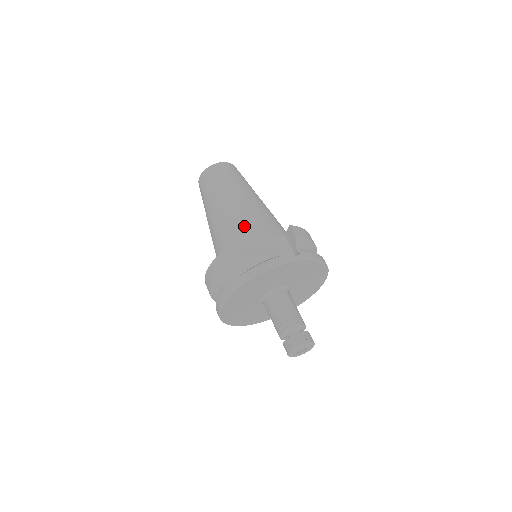
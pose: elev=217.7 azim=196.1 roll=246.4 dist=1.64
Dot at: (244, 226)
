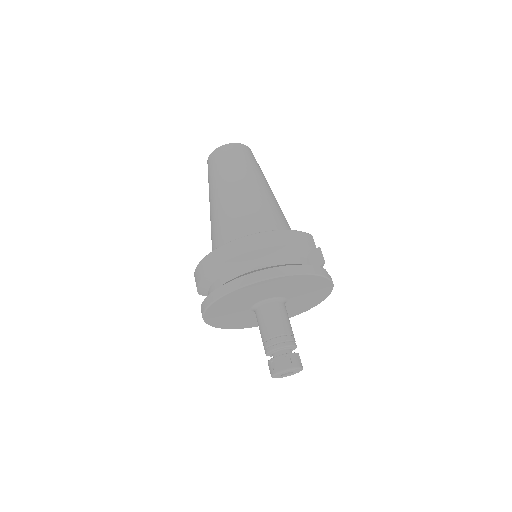
Dot at: (280, 221)
